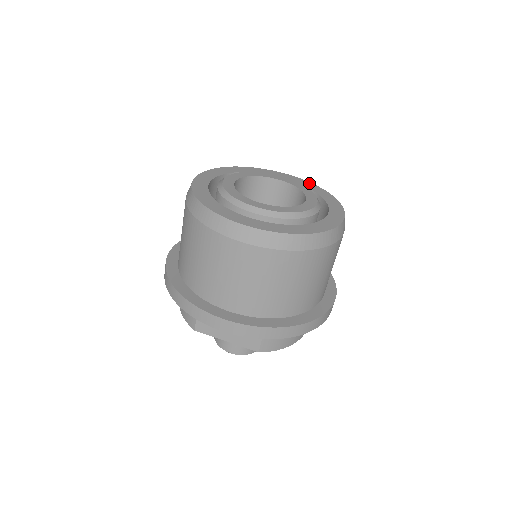
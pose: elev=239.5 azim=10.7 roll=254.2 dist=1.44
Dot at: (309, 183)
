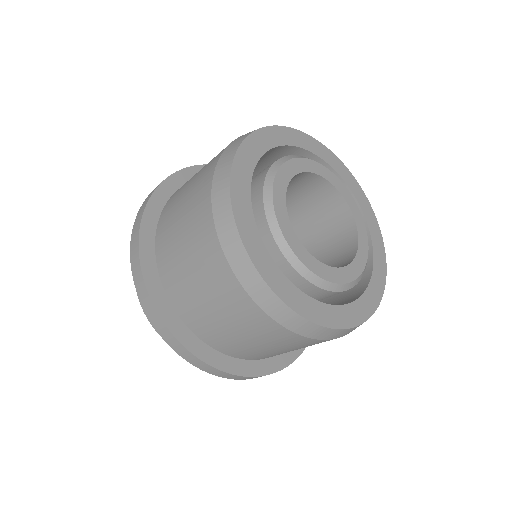
Dot at: (350, 174)
